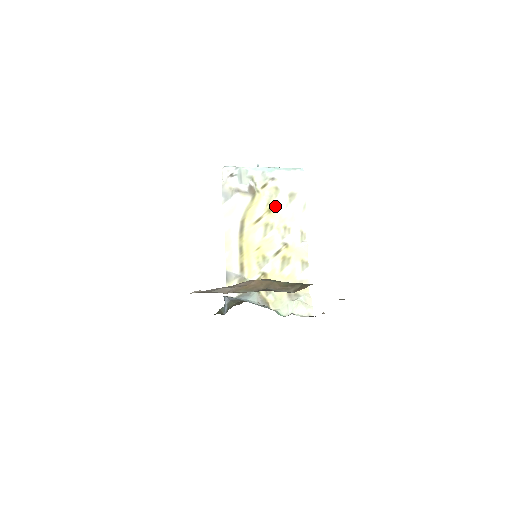
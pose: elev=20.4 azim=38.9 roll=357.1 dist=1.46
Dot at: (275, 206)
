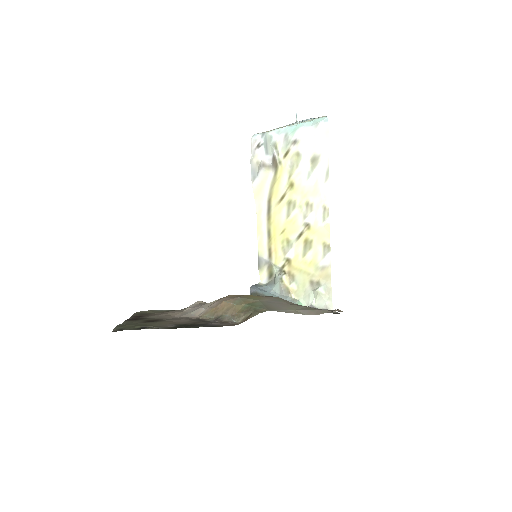
Dot at: (297, 178)
